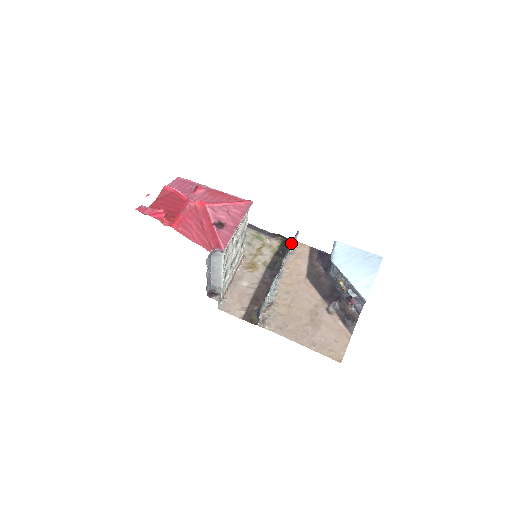
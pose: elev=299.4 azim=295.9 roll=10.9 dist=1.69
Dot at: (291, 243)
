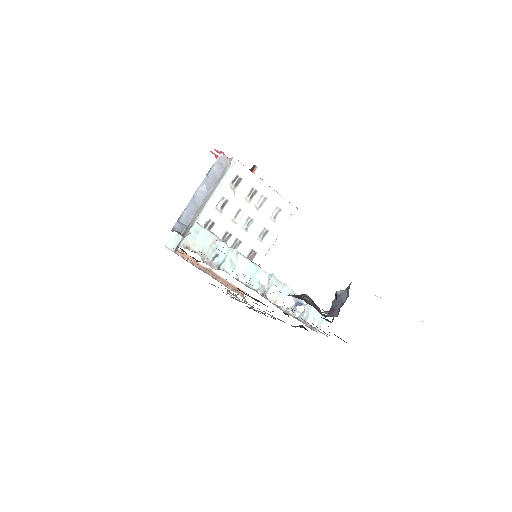
Dot at: (309, 326)
